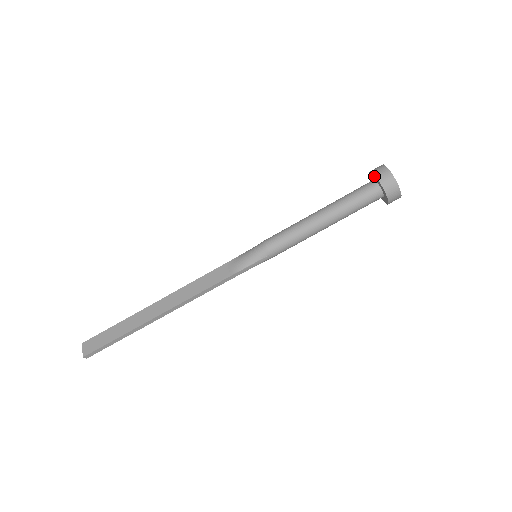
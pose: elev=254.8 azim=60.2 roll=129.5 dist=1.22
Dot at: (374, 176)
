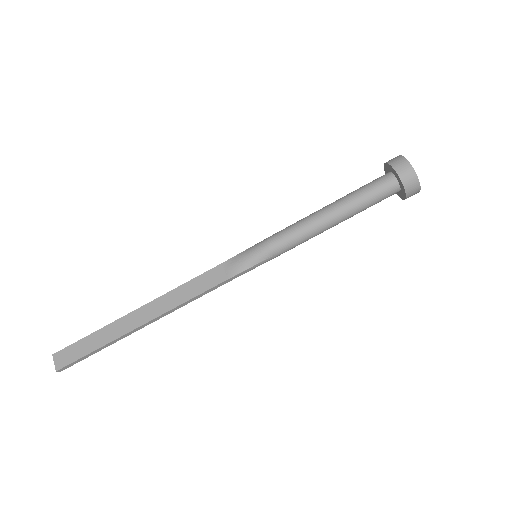
Dot at: (392, 169)
